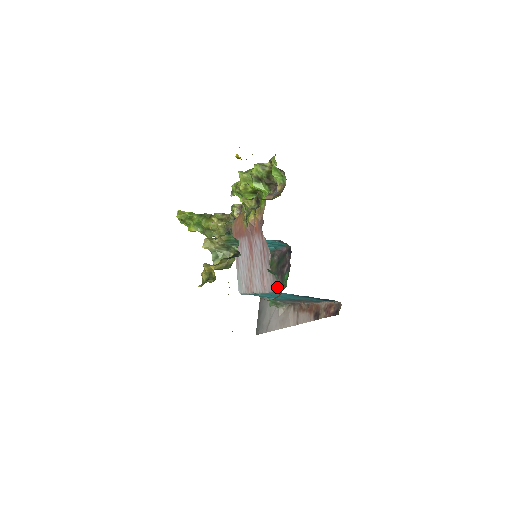
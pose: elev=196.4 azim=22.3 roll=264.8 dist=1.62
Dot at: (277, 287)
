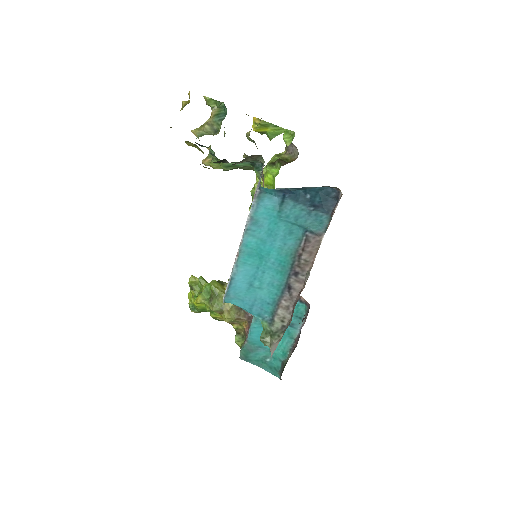
Dot at: (260, 177)
